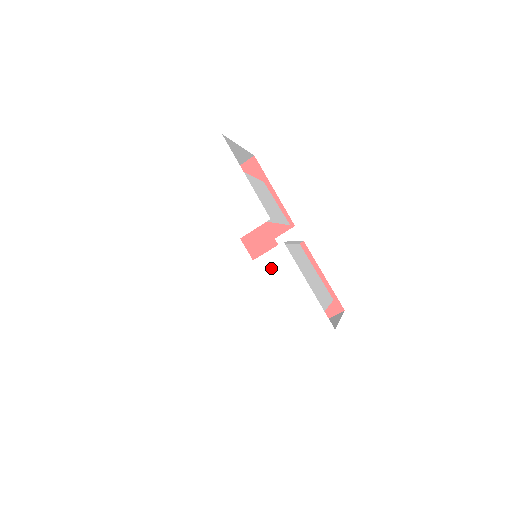
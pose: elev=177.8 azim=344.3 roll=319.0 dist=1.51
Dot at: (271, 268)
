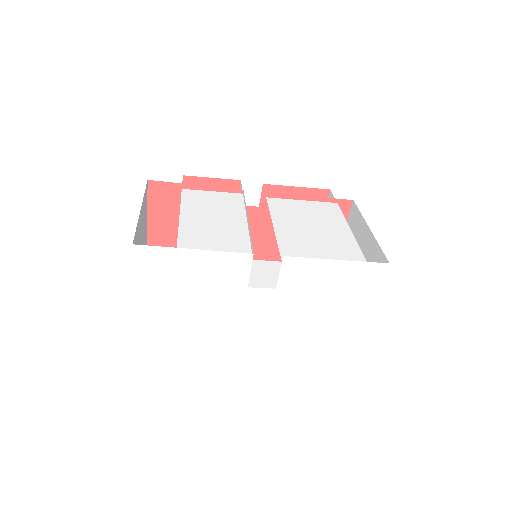
Dot at: (295, 279)
